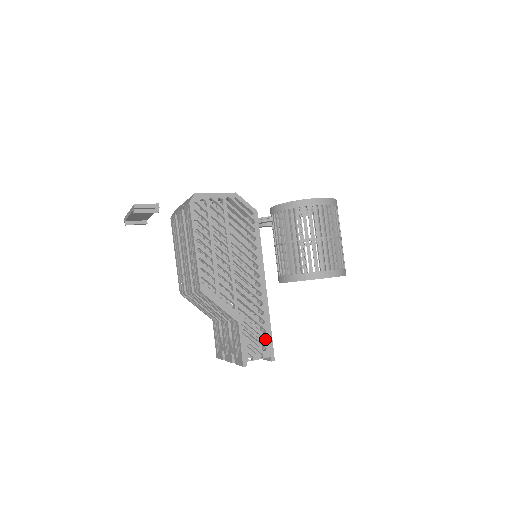
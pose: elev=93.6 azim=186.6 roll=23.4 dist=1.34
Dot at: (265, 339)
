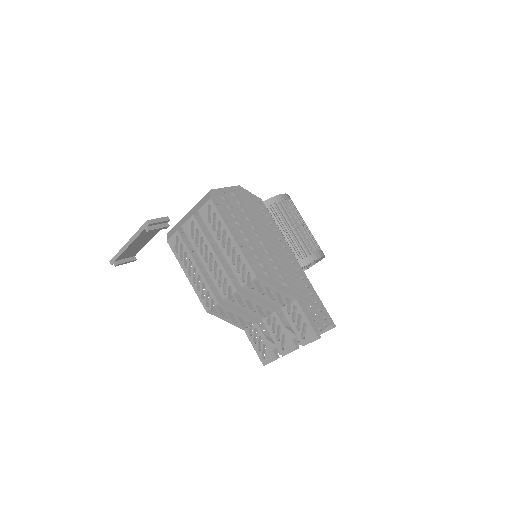
Dot at: (320, 309)
